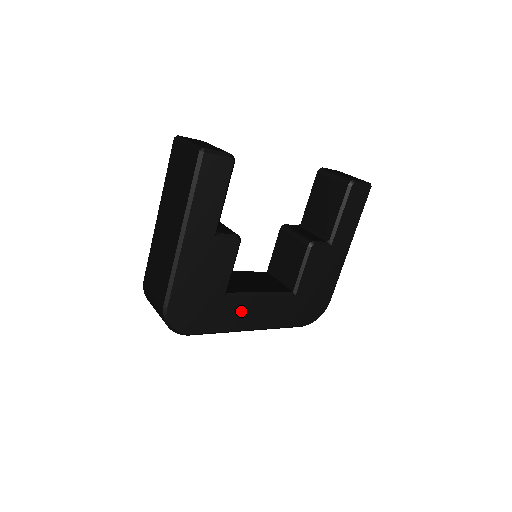
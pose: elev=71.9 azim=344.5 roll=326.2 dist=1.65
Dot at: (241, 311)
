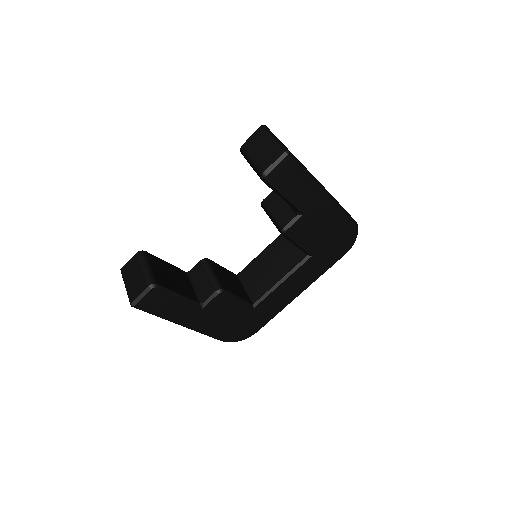
Dot at: (277, 299)
